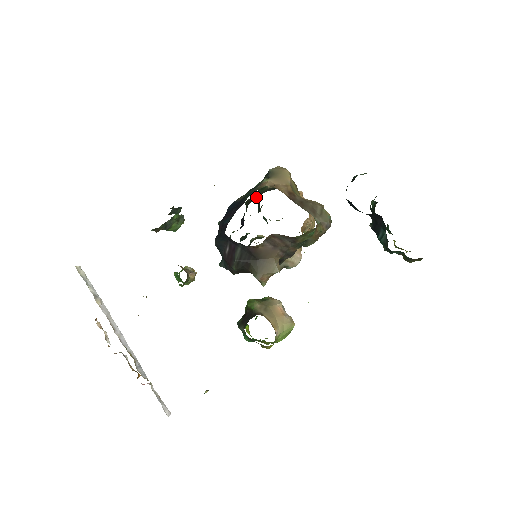
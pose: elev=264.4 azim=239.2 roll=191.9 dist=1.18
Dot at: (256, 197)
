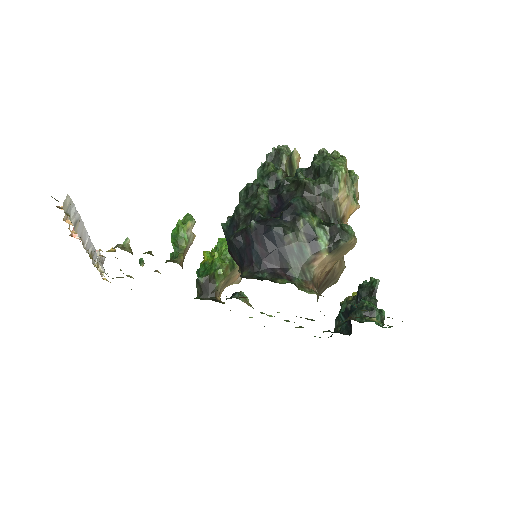
Dot at: (315, 200)
